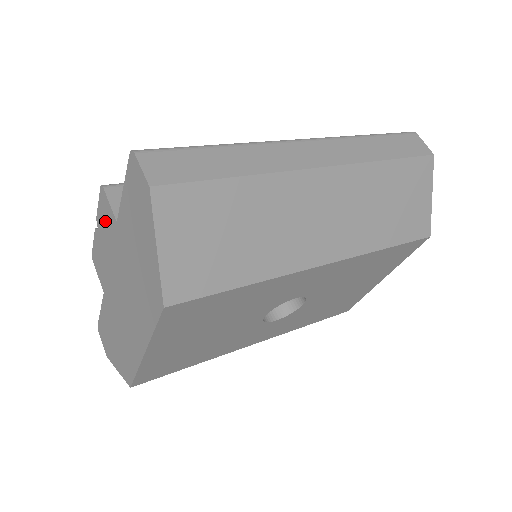
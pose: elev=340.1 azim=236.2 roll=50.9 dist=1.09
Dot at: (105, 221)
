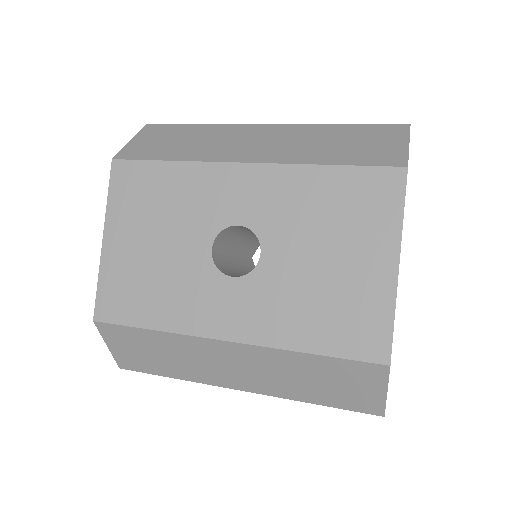
Dot at: occluded
